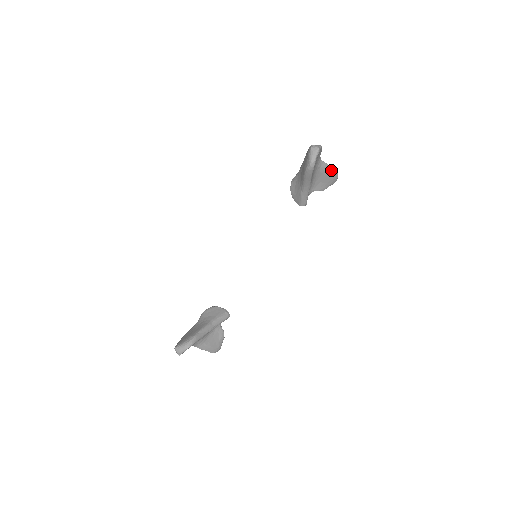
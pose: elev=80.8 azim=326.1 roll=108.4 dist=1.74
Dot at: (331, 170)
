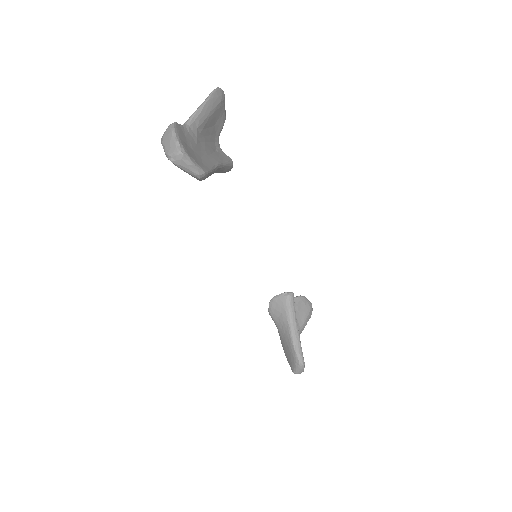
Dot at: (208, 104)
